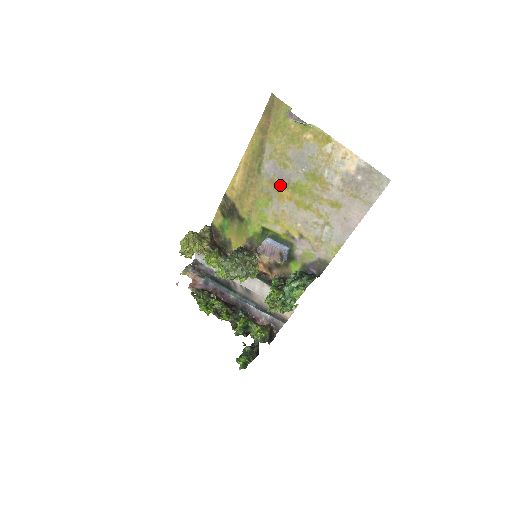
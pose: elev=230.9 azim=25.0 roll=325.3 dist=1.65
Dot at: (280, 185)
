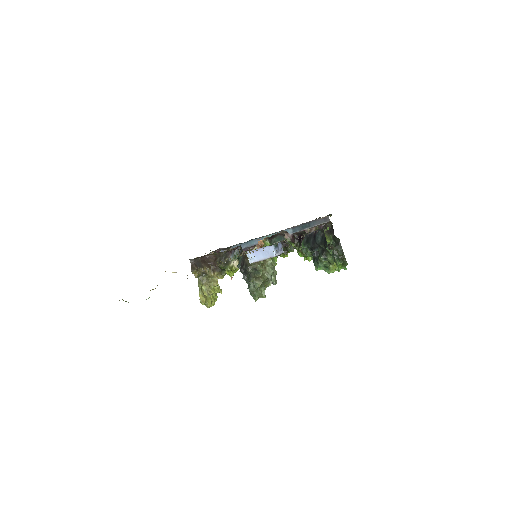
Dot at: occluded
